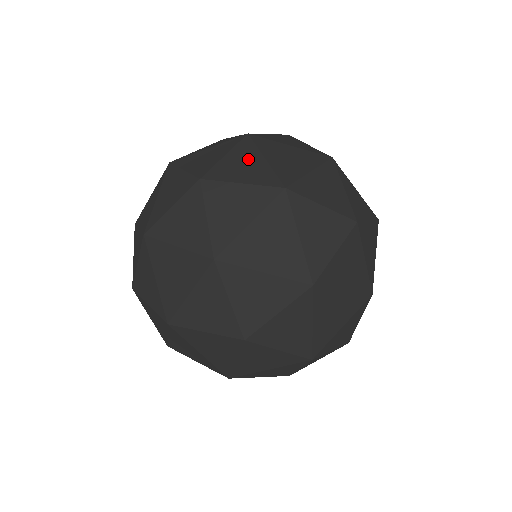
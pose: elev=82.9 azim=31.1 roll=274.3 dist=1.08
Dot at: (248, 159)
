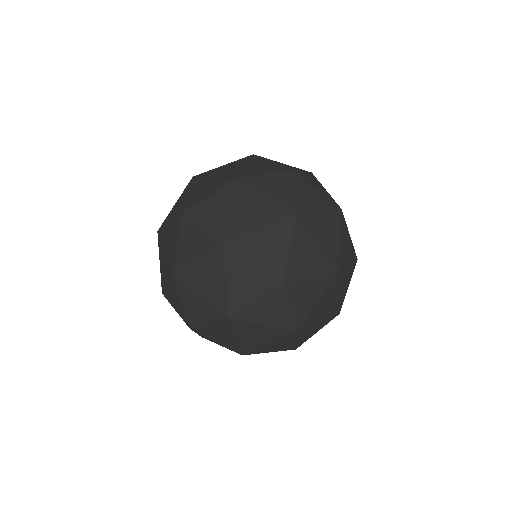
Dot at: (317, 183)
